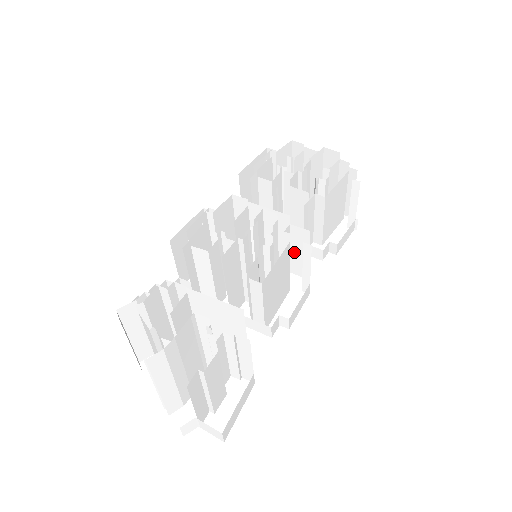
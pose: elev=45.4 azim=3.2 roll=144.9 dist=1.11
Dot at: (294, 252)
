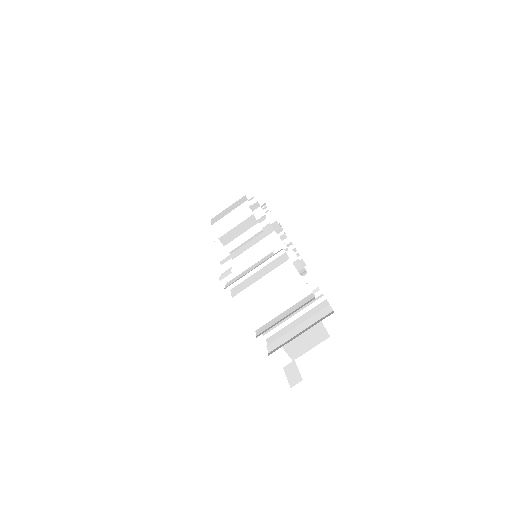
Dot at: occluded
